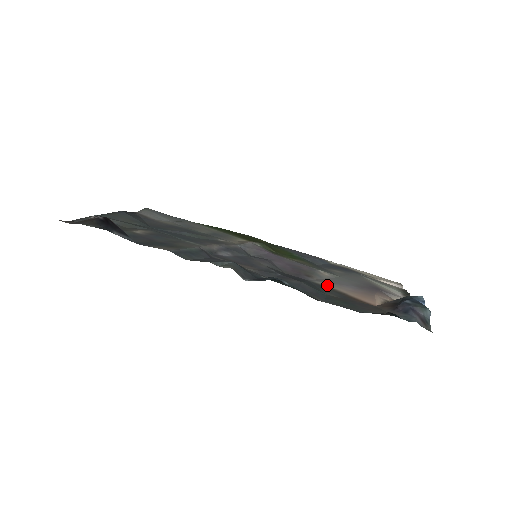
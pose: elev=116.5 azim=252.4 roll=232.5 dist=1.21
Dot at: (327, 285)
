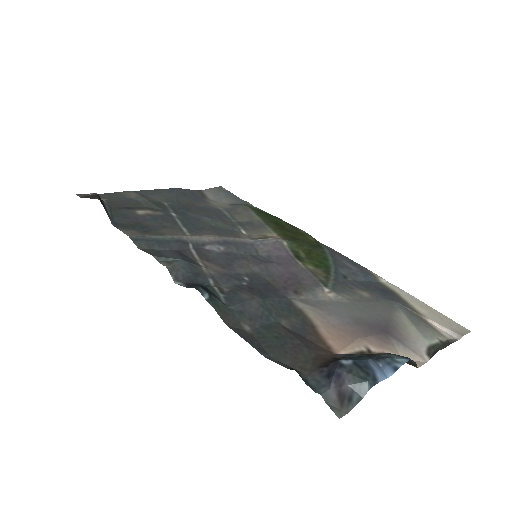
Dot at: (305, 309)
